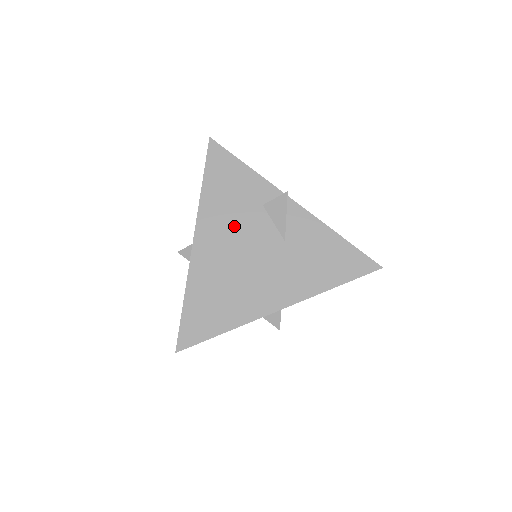
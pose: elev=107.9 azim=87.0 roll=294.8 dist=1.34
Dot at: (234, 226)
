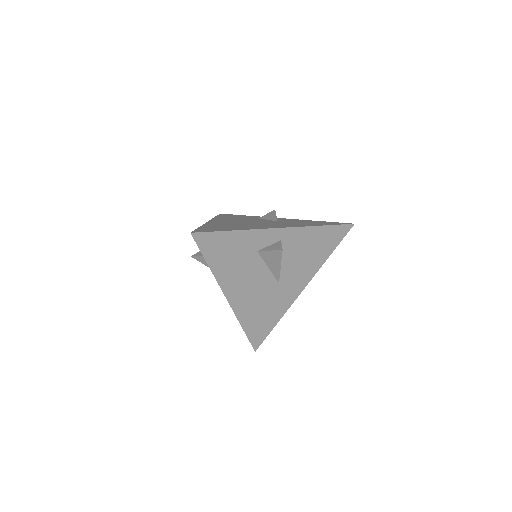
Dot at: (239, 220)
